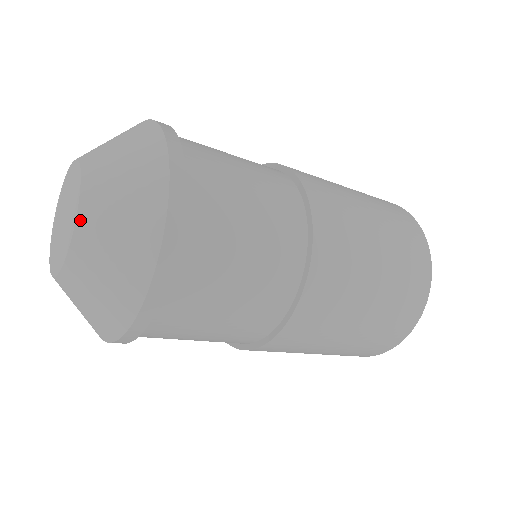
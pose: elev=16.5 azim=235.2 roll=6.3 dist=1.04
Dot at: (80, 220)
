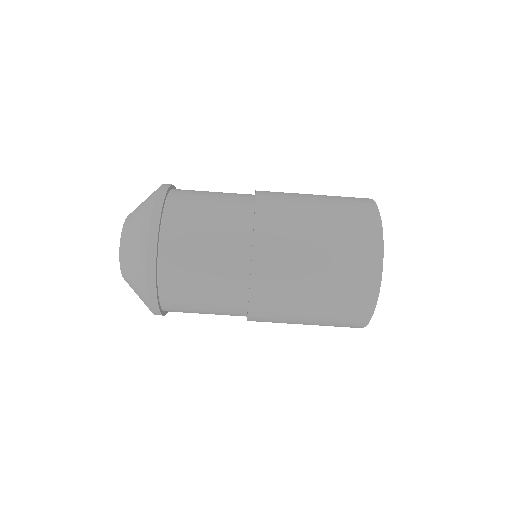
Dot at: occluded
